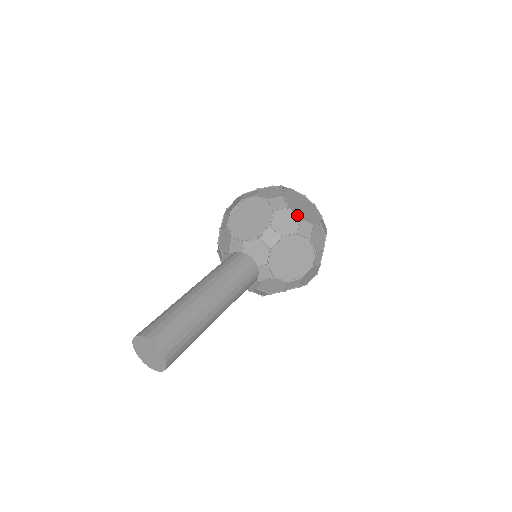
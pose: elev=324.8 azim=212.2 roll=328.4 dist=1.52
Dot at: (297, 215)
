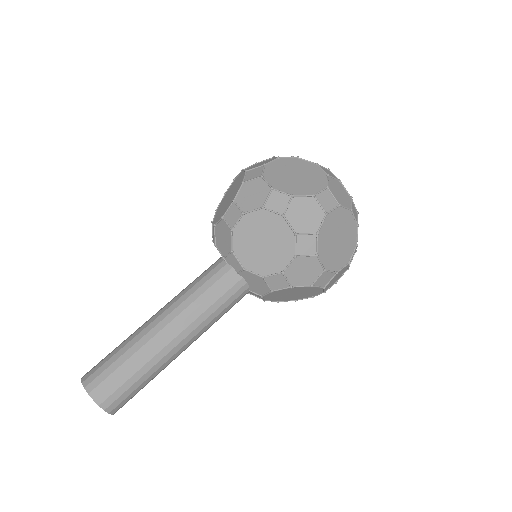
Dot at: (323, 266)
